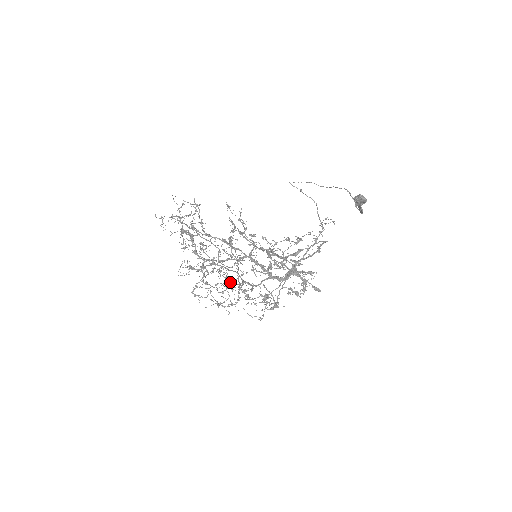
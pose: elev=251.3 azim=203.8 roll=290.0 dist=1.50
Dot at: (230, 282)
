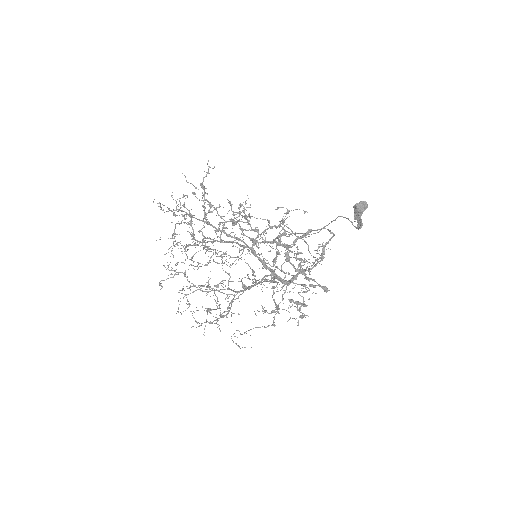
Dot at: occluded
